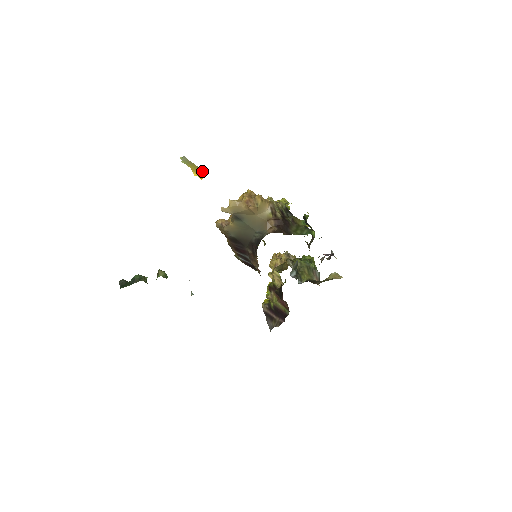
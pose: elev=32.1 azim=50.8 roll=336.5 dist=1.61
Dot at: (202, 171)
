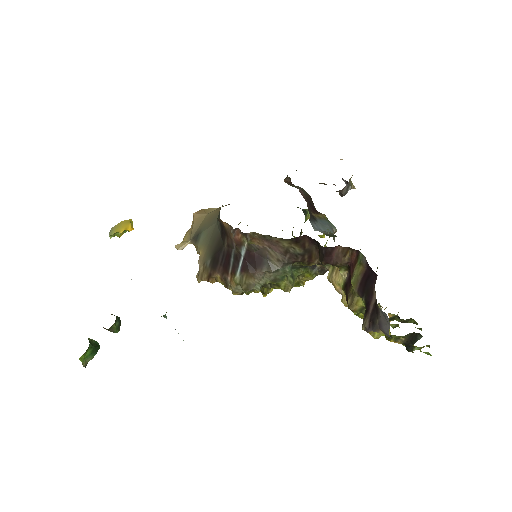
Dot at: (125, 223)
